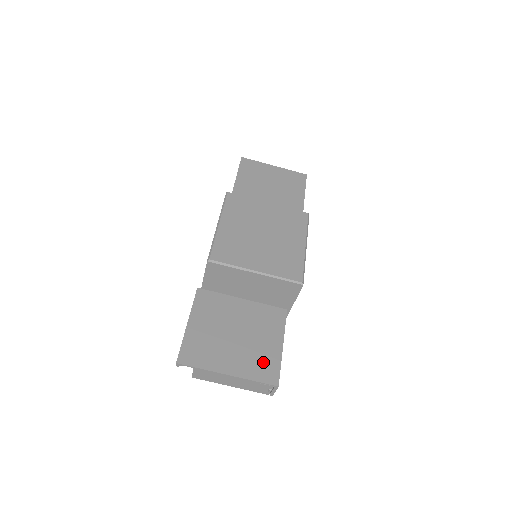
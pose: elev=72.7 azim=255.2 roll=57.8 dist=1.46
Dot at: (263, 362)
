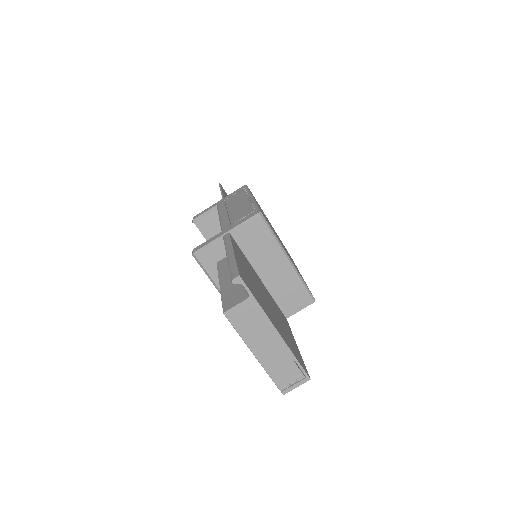
Dot at: (293, 346)
